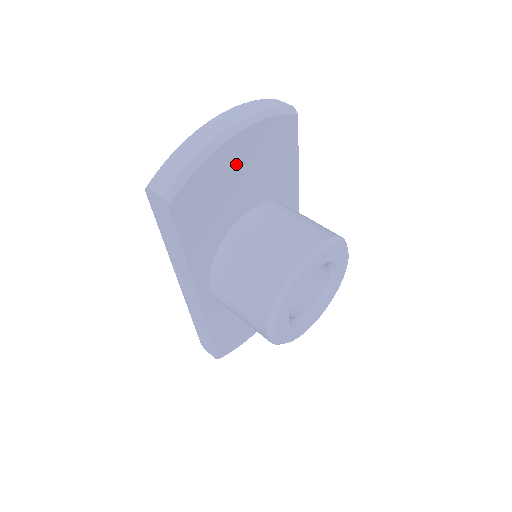
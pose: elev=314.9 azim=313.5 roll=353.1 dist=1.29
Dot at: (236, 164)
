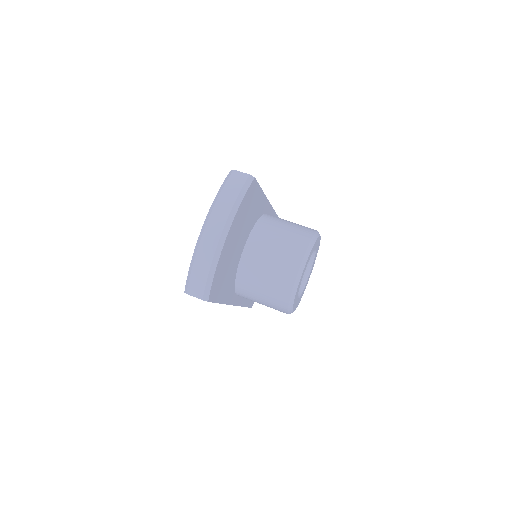
Dot at: (231, 243)
